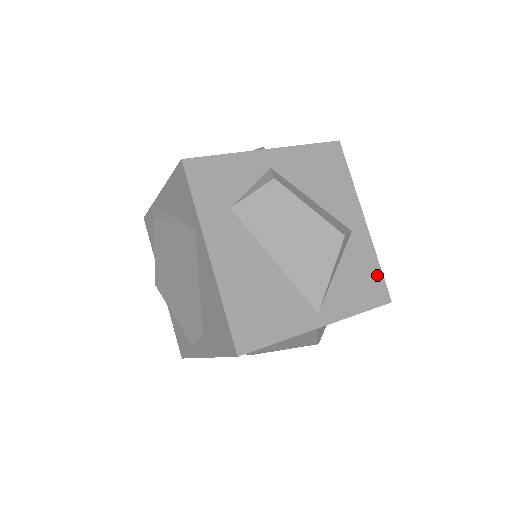
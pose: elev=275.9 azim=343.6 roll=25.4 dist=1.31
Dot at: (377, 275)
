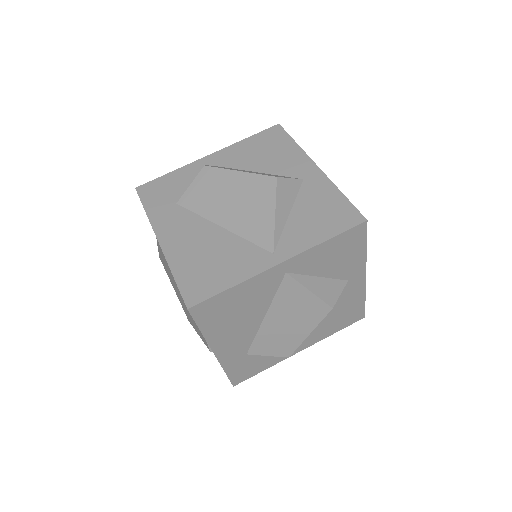
Dot at: (342, 203)
